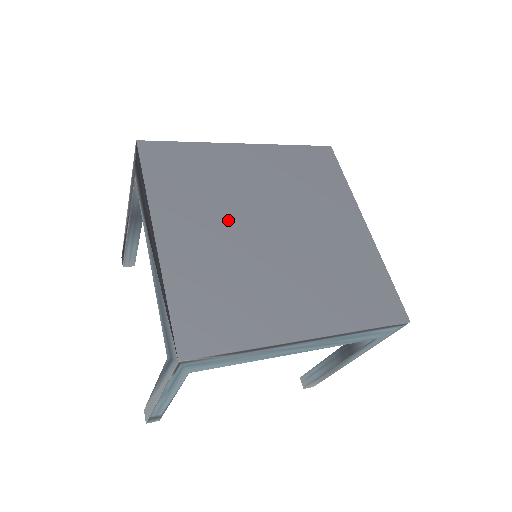
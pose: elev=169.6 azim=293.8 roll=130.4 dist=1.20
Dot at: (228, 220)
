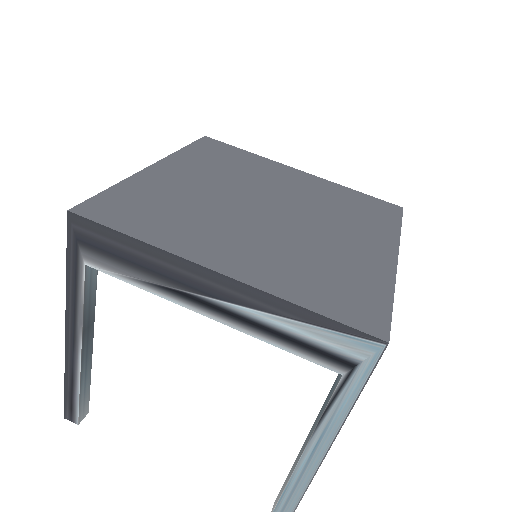
Dot at: (238, 222)
